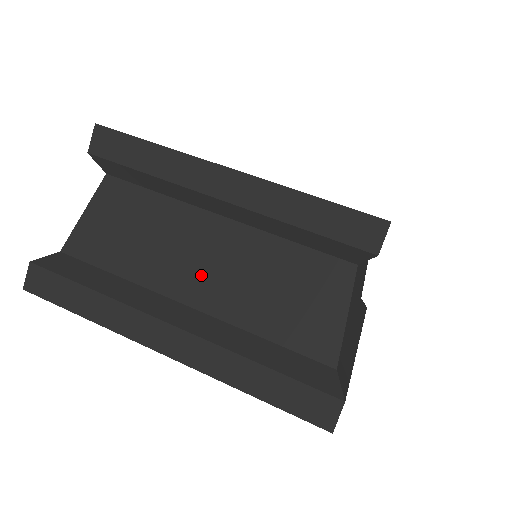
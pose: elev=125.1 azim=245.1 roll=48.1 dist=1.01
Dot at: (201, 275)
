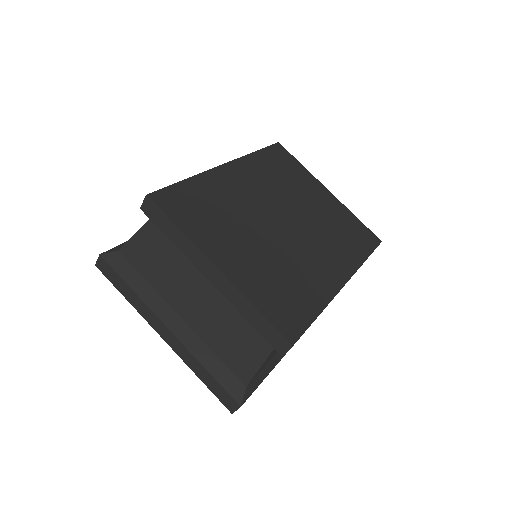
Dot at: (192, 306)
